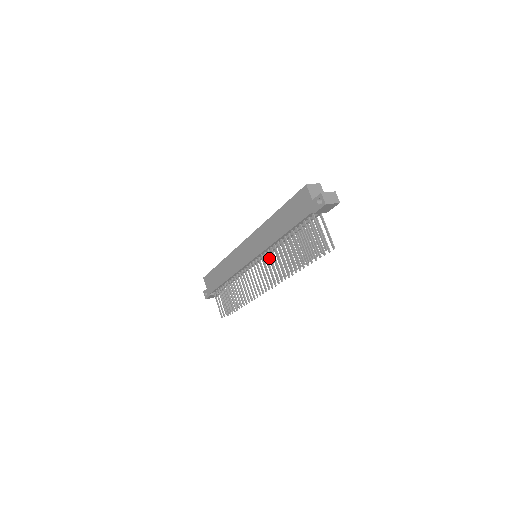
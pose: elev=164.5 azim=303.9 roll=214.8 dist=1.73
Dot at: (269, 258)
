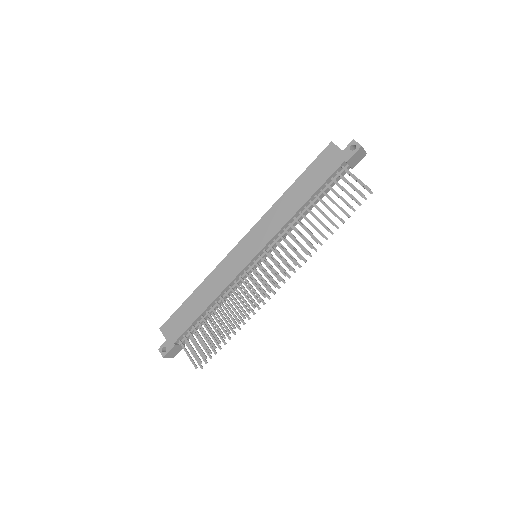
Dot at: (276, 251)
